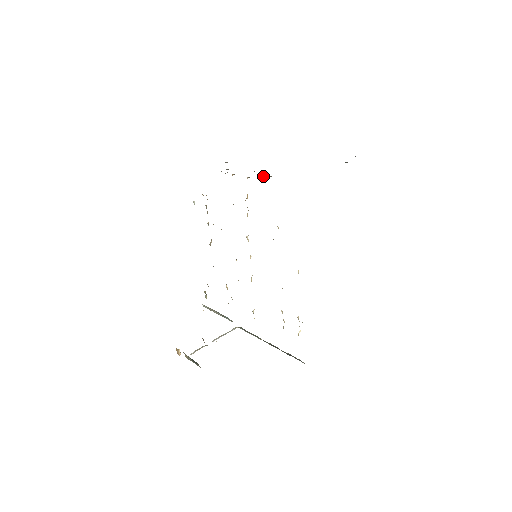
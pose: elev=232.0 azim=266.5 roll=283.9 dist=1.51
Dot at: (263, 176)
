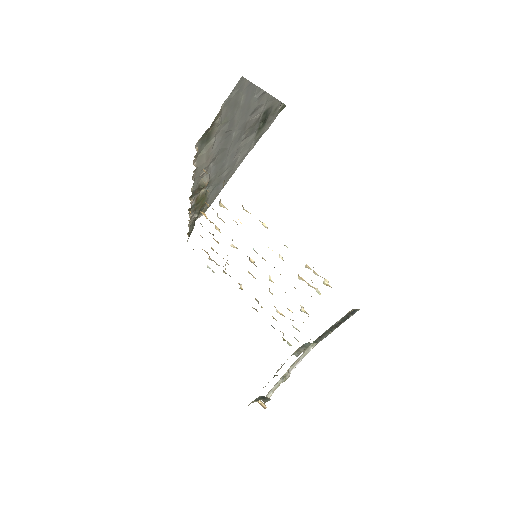
Dot at: (200, 188)
